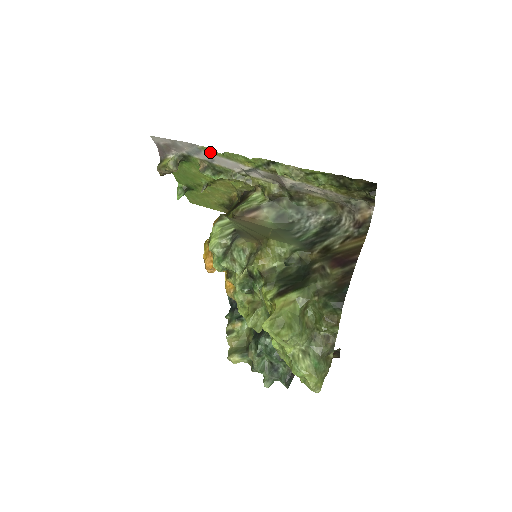
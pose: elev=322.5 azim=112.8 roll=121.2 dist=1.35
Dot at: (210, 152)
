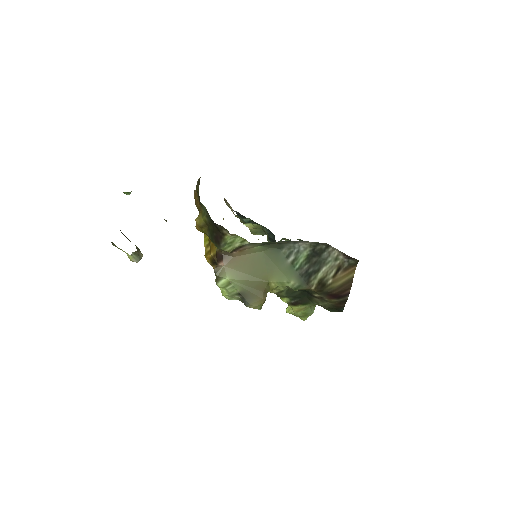
Dot at: occluded
